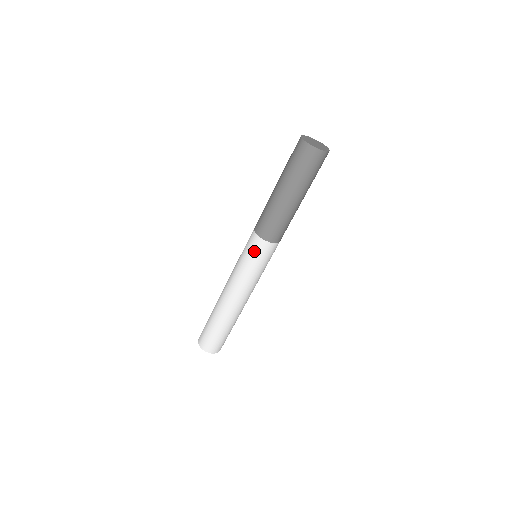
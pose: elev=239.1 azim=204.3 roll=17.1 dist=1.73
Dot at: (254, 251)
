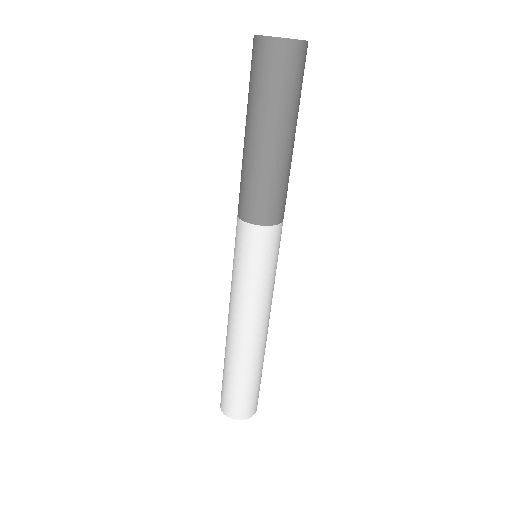
Dot at: (240, 245)
